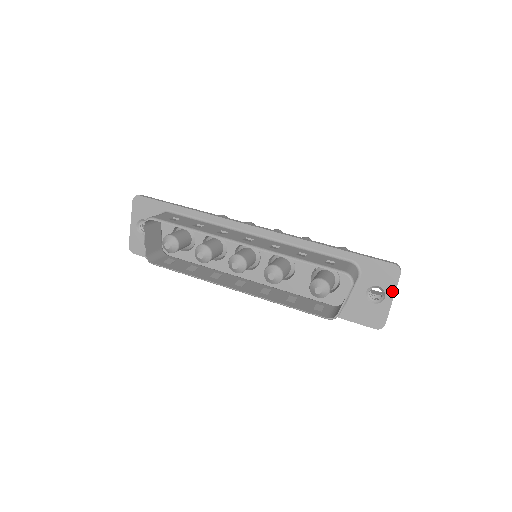
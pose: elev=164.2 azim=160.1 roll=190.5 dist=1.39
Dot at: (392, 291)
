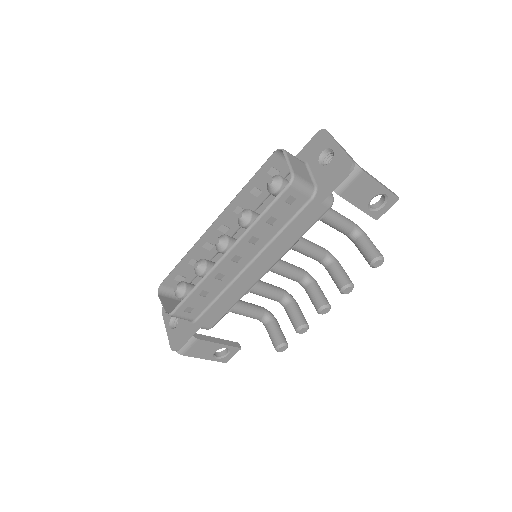
Dot at: (332, 142)
